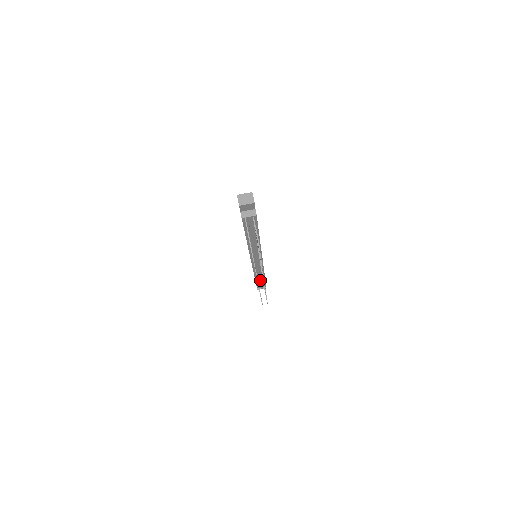
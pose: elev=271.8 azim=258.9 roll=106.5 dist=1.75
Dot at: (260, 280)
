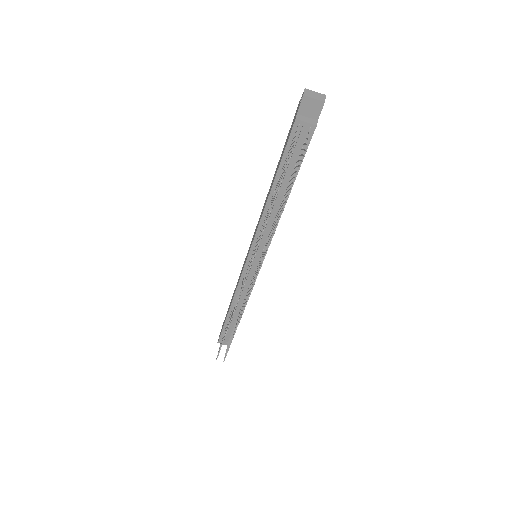
Dot at: (234, 317)
